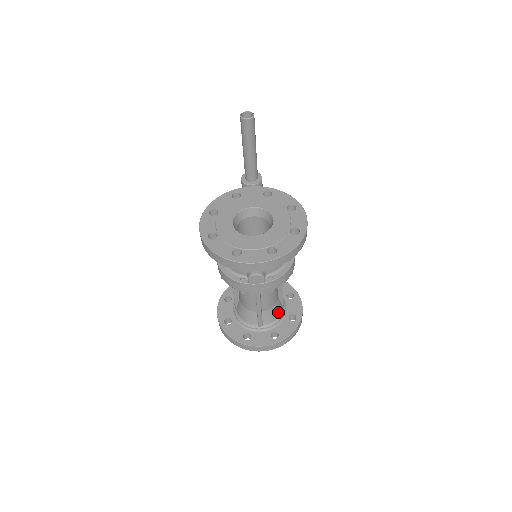
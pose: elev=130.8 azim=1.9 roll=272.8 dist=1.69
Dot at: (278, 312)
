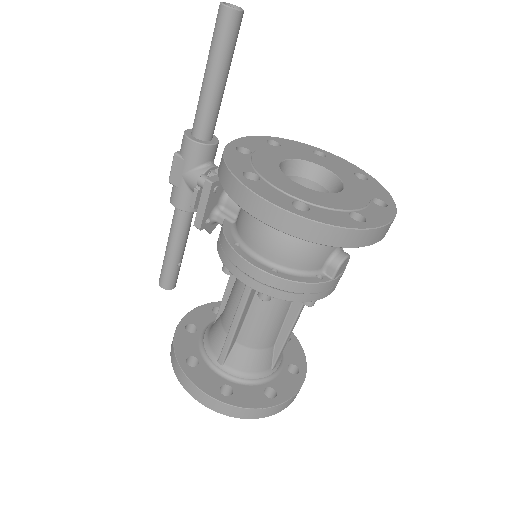
Dot at: occluded
